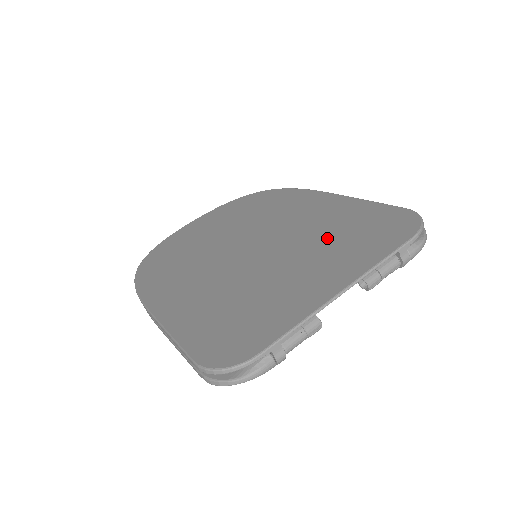
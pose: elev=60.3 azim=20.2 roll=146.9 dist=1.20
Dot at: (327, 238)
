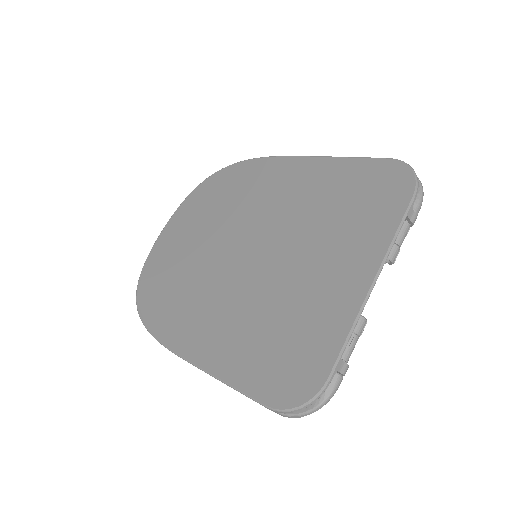
Dot at: (324, 218)
